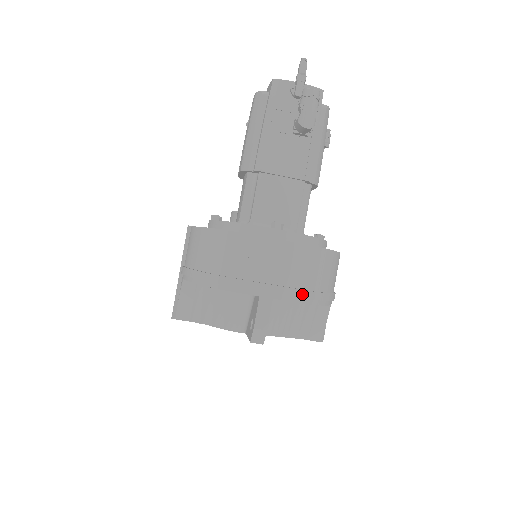
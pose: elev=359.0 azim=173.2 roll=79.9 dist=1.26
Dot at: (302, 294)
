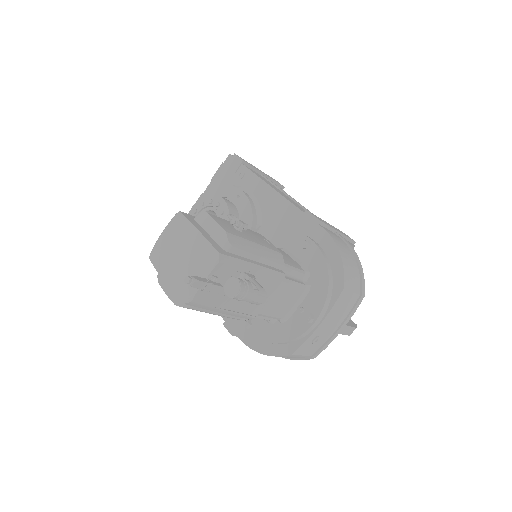
Dot at: (357, 306)
